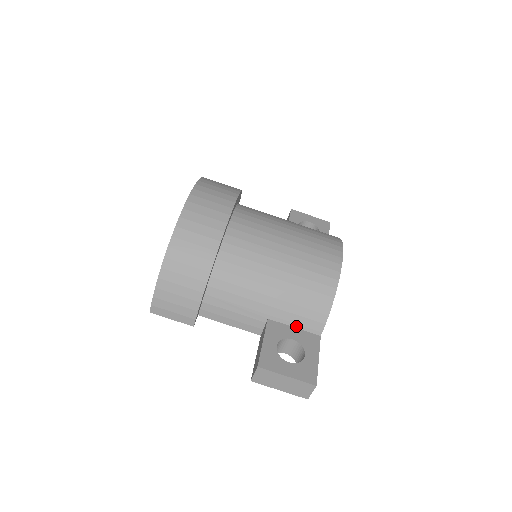
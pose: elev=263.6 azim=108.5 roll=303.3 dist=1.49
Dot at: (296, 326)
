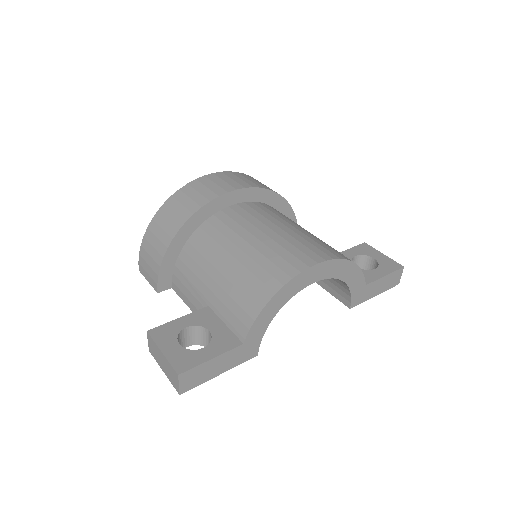
Dot at: (227, 323)
